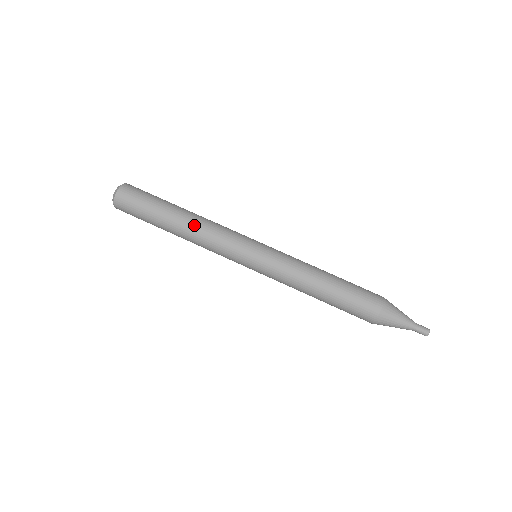
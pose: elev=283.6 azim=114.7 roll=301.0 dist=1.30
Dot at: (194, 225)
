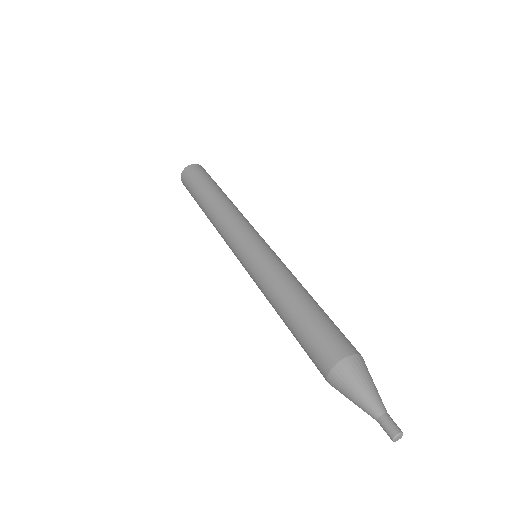
Dot at: (215, 209)
